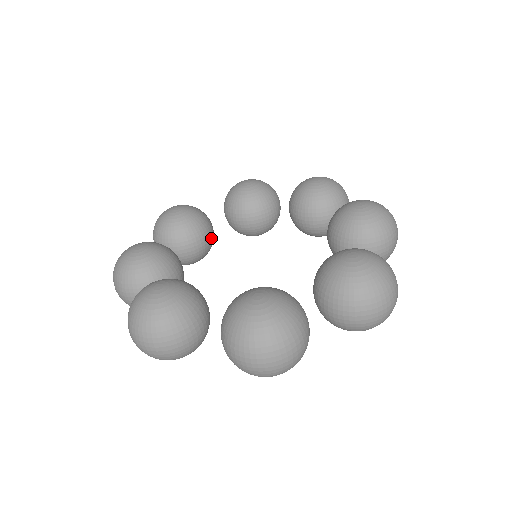
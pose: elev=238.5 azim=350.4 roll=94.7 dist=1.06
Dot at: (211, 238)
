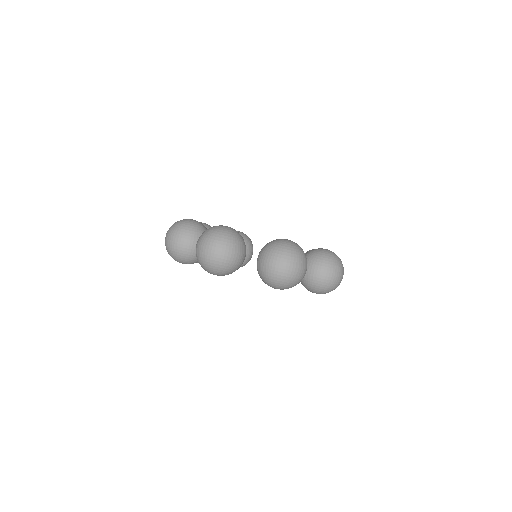
Dot at: (246, 254)
